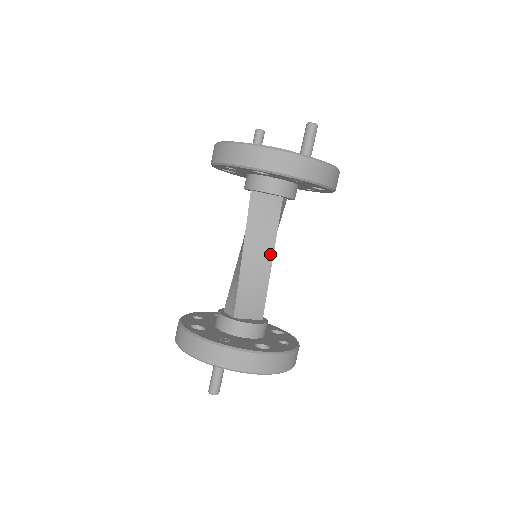
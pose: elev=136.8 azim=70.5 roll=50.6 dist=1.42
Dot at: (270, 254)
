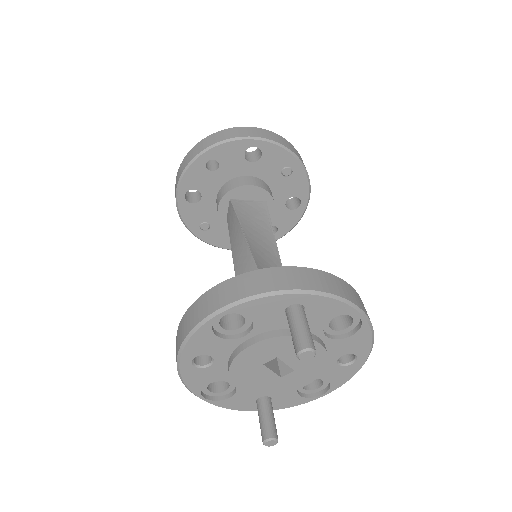
Dot at: (274, 247)
